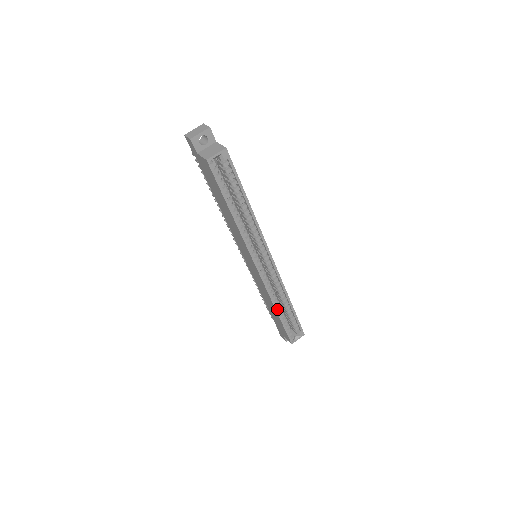
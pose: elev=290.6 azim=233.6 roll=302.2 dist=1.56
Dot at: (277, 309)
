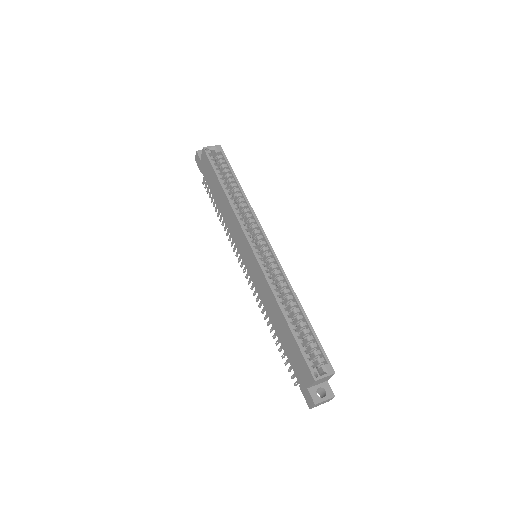
Dot at: (282, 309)
